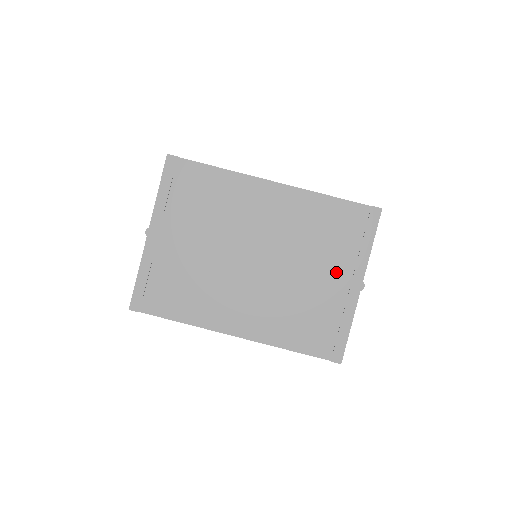
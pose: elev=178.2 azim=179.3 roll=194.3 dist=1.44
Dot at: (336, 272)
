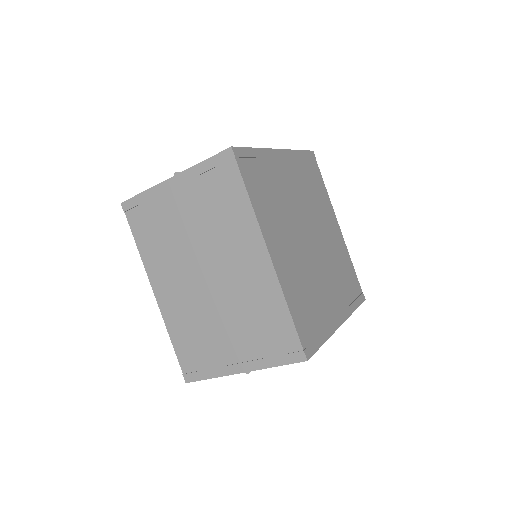
Dot at: (239, 347)
